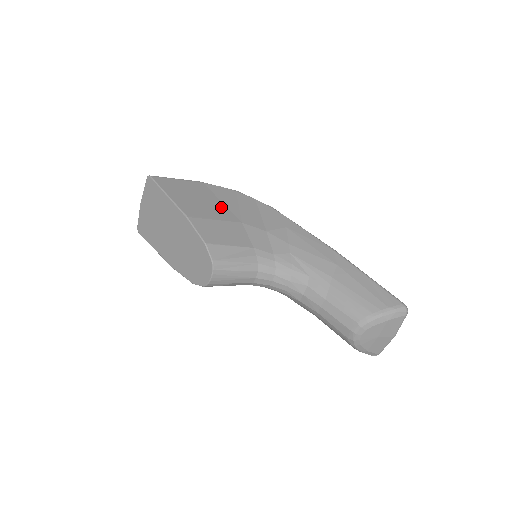
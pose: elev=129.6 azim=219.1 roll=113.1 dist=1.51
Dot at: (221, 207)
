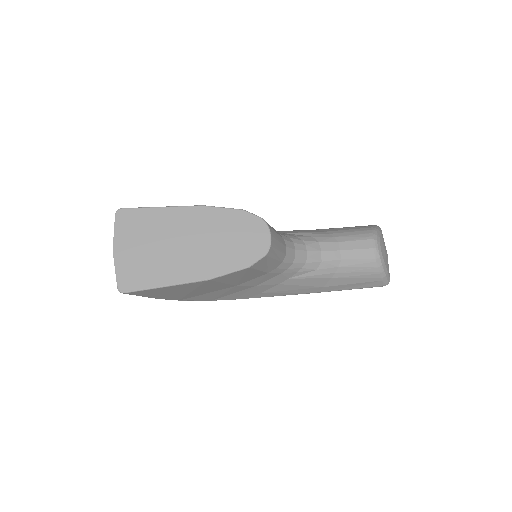
Dot at: occluded
